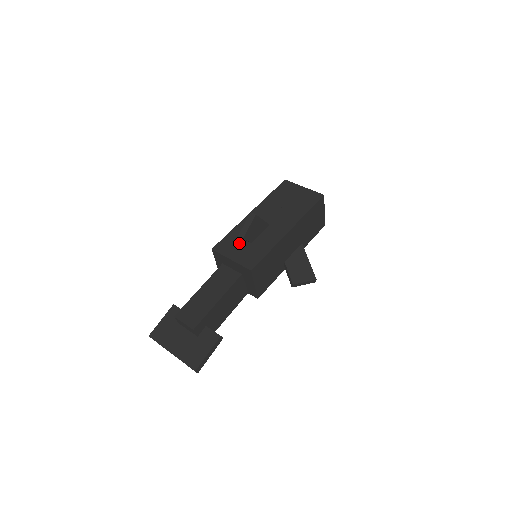
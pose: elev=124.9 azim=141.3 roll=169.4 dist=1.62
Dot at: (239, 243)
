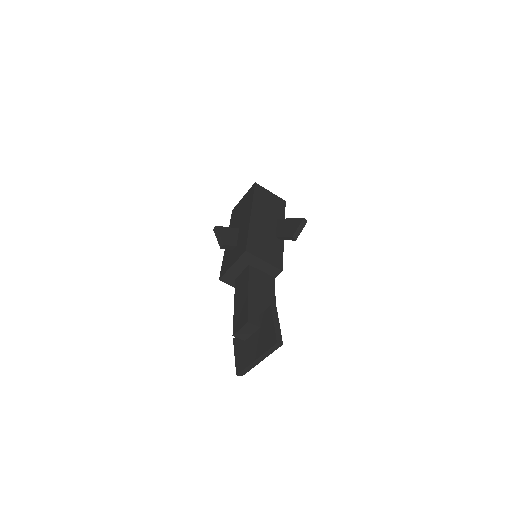
Dot at: (230, 256)
